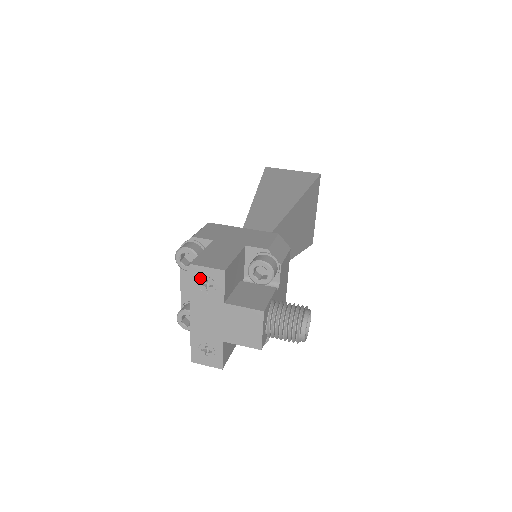
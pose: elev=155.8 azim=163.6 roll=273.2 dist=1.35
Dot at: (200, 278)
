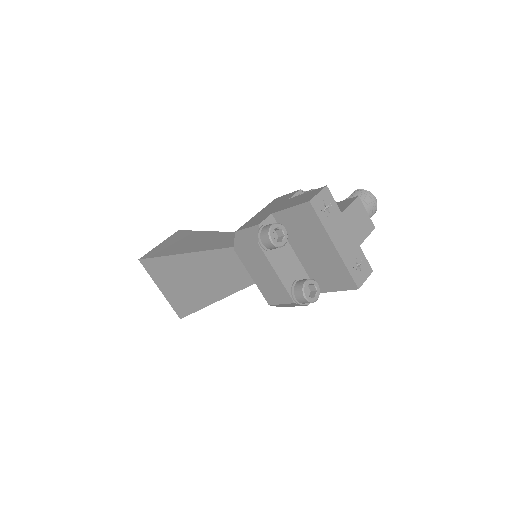
Dot at: (320, 207)
